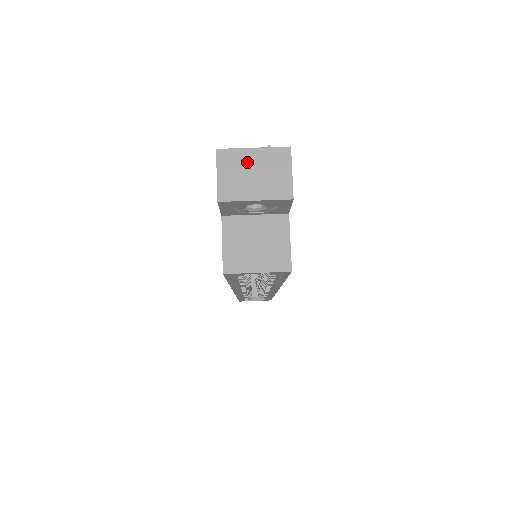
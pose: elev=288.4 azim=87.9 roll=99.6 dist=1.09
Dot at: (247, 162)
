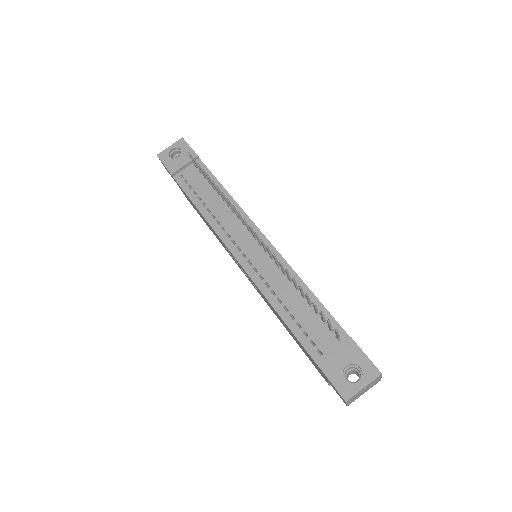
Dot at: (361, 392)
